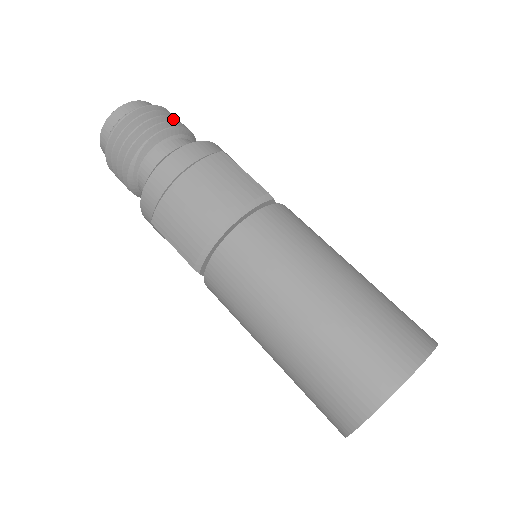
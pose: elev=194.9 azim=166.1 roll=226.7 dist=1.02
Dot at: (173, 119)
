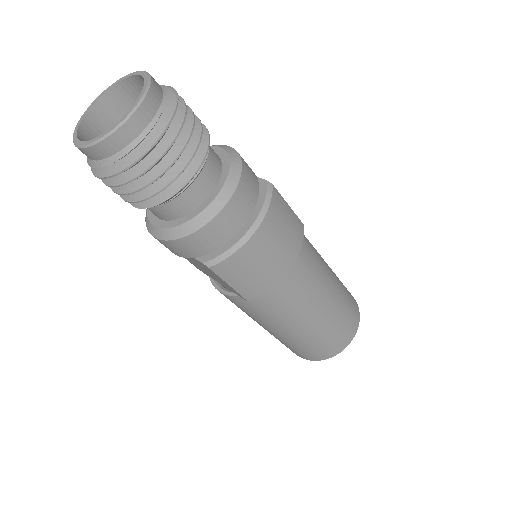
Dot at: (191, 112)
